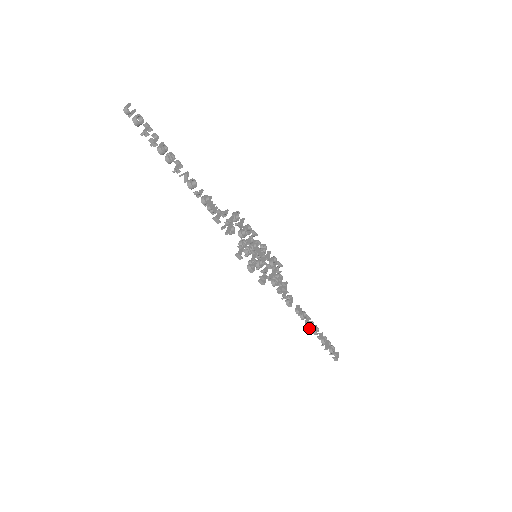
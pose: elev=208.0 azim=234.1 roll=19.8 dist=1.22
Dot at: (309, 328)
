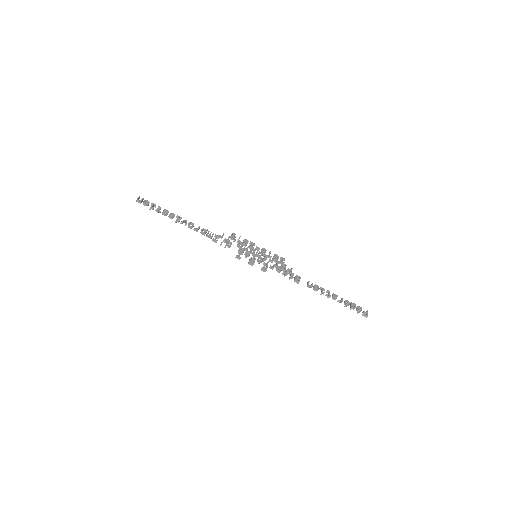
Dot at: occluded
